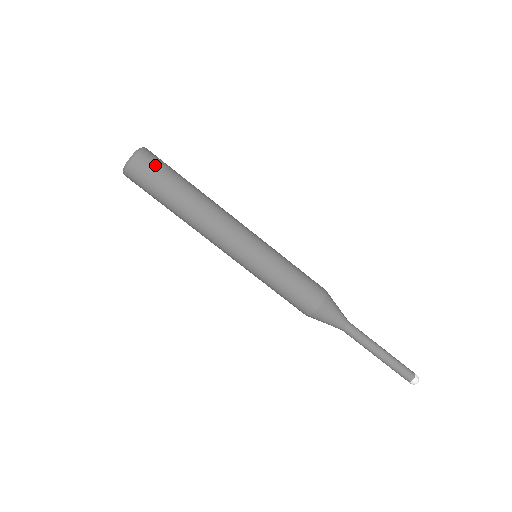
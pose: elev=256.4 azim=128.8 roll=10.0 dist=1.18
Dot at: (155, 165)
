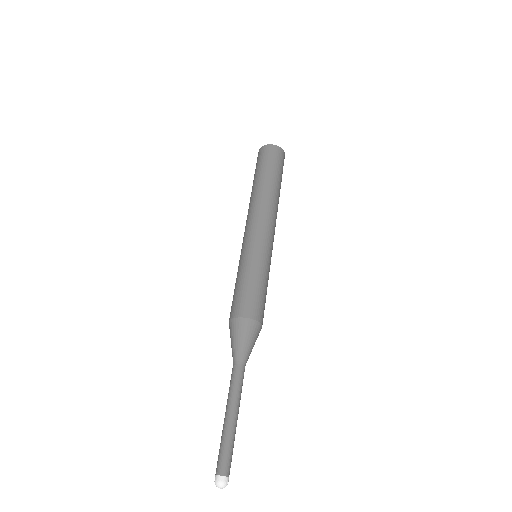
Dot at: (275, 157)
